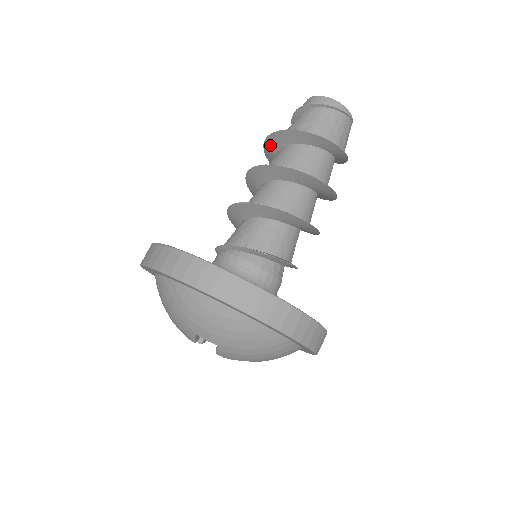
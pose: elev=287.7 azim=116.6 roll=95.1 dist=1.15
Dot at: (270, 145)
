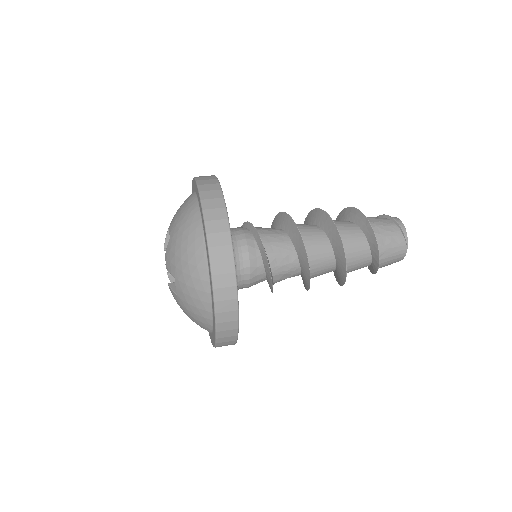
Dot at: occluded
